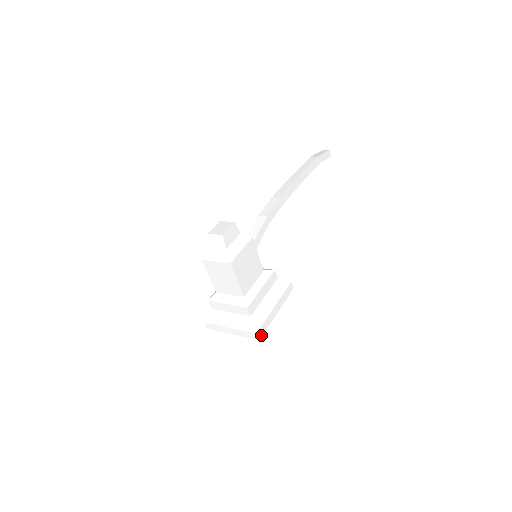
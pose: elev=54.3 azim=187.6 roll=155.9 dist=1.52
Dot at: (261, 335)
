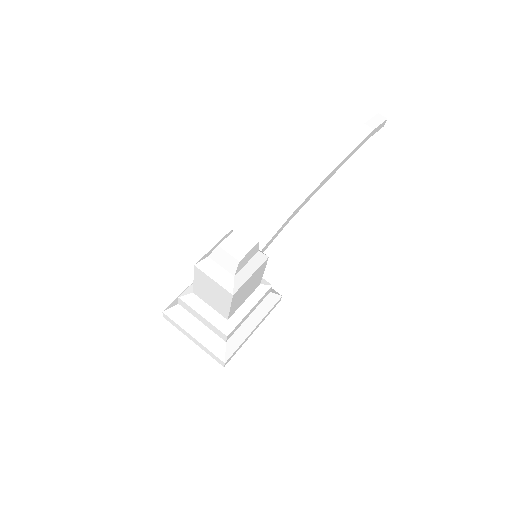
Dot at: (228, 361)
